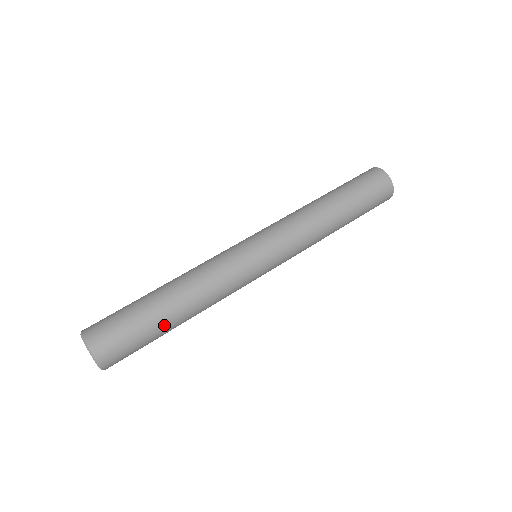
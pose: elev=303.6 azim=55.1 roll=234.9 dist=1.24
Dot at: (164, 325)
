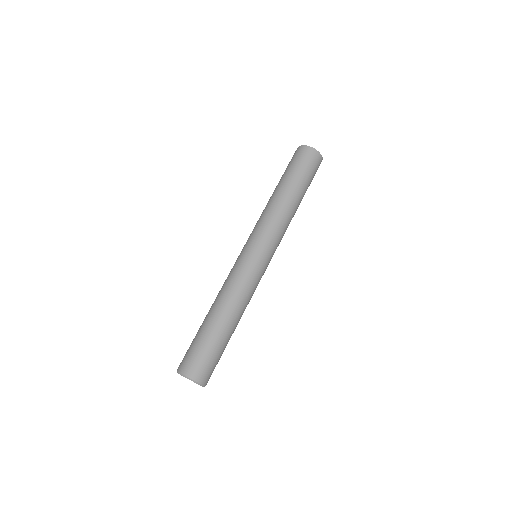
Dot at: (228, 338)
